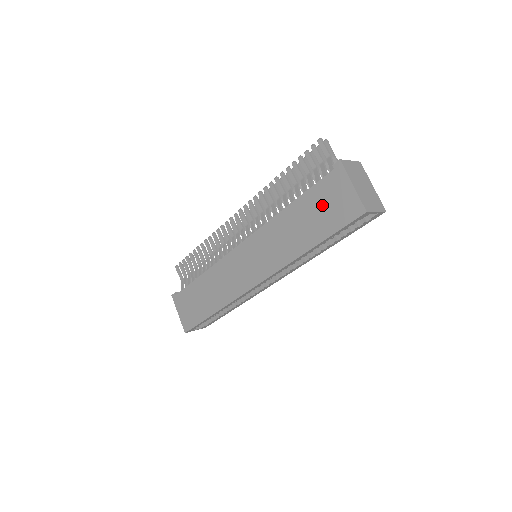
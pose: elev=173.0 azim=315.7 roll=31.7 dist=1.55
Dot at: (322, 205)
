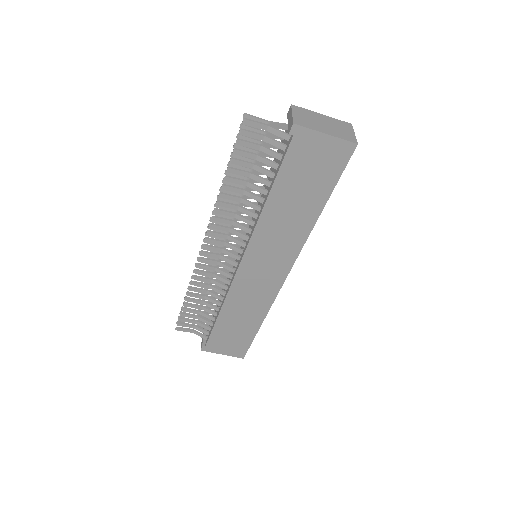
Dot at: (305, 172)
